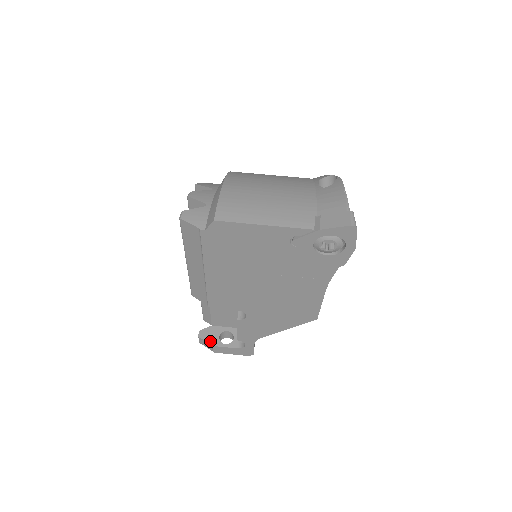
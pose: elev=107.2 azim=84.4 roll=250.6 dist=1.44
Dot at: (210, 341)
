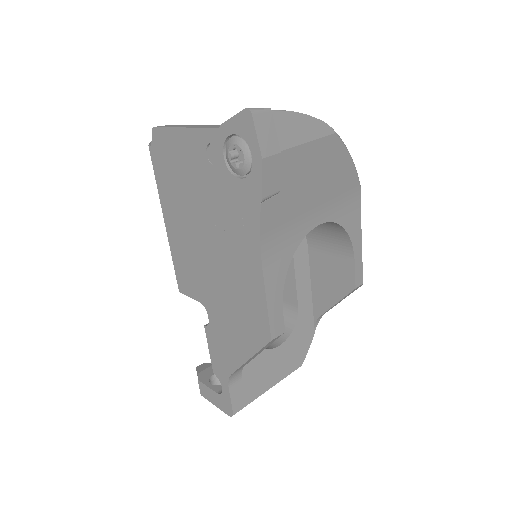
Dot at: (200, 374)
